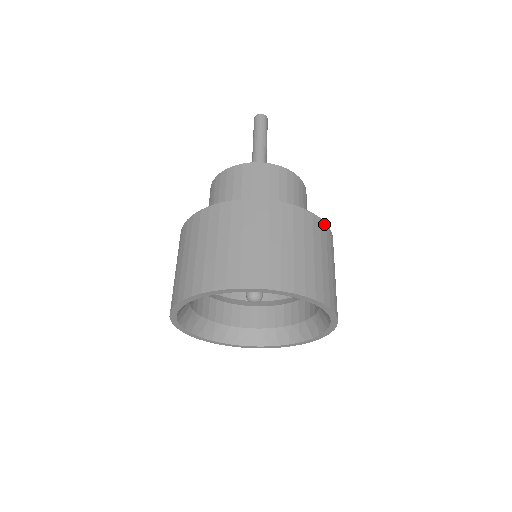
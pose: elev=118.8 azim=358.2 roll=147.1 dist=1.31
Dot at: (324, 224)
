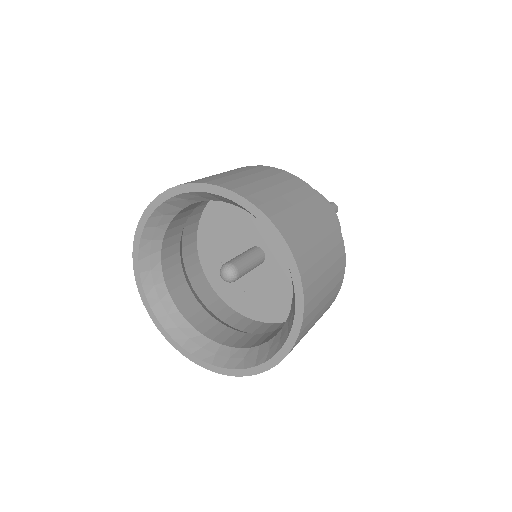
Dot at: (344, 250)
